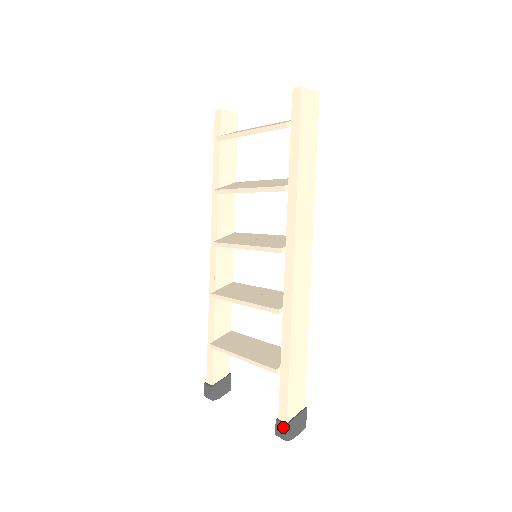
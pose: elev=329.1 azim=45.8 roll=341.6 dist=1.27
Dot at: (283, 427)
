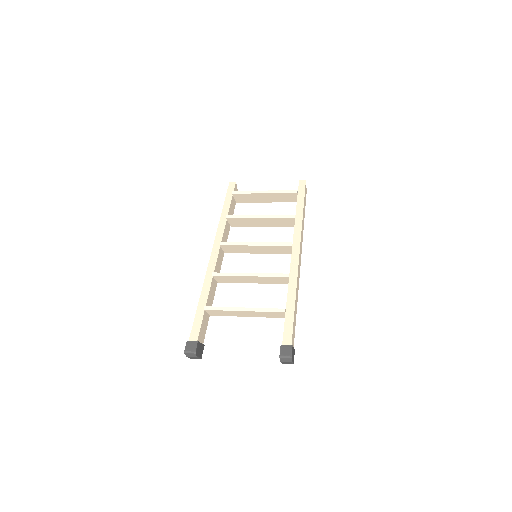
Dot at: (289, 348)
